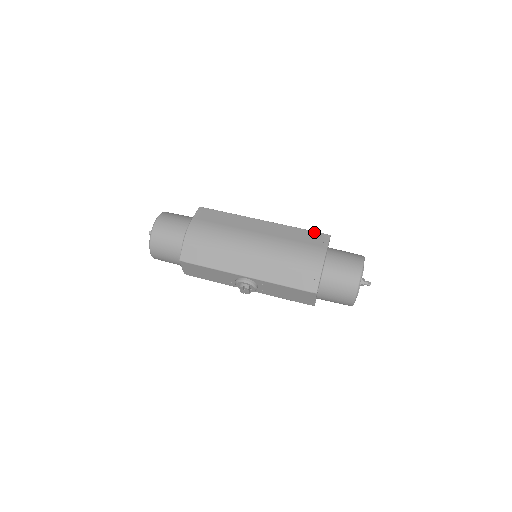
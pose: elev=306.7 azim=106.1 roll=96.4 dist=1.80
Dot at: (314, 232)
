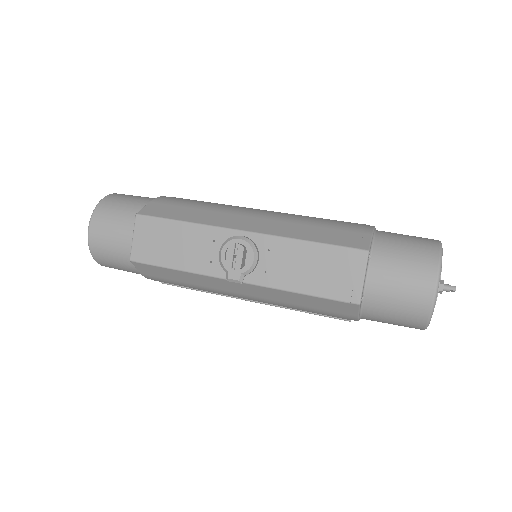
Dot at: occluded
